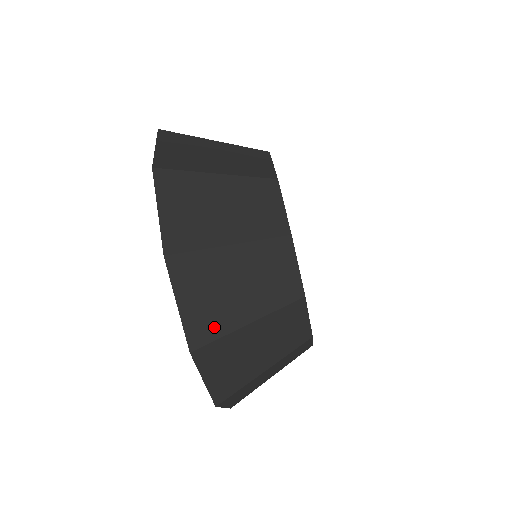
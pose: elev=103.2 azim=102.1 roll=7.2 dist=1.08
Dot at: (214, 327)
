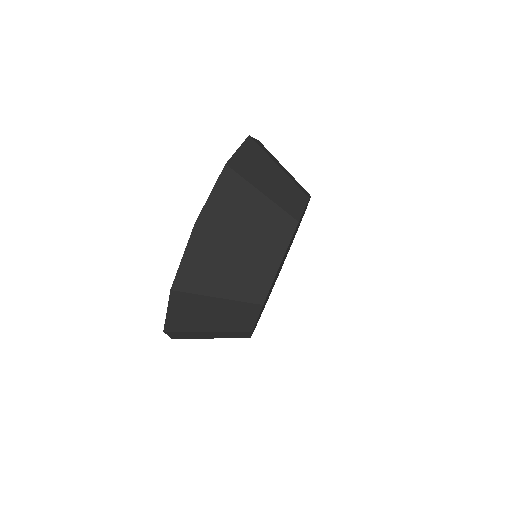
Dot at: (188, 338)
